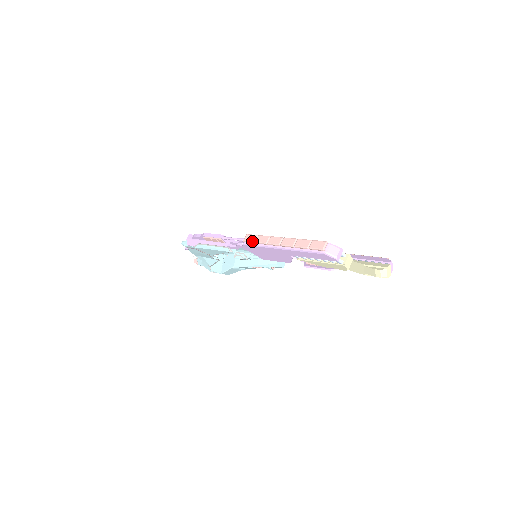
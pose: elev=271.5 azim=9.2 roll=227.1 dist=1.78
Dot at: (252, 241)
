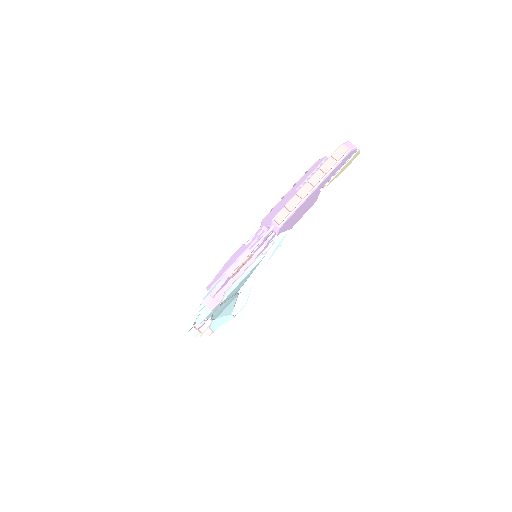
Dot at: (288, 213)
